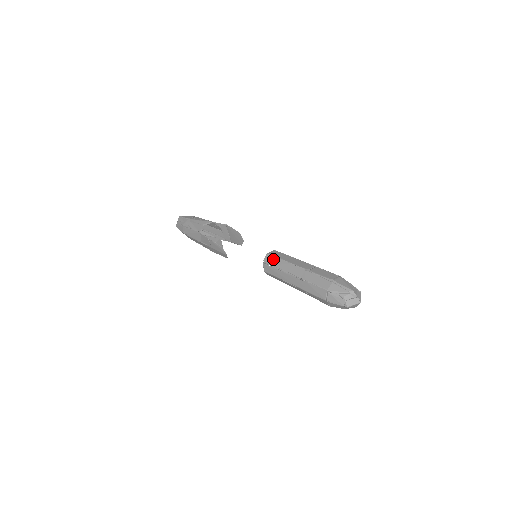
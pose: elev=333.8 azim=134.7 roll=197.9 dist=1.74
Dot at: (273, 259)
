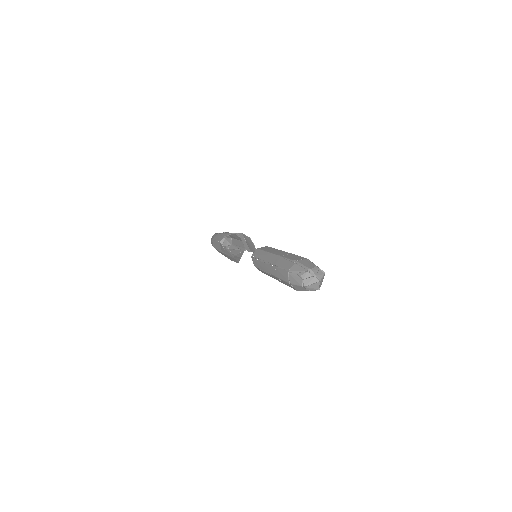
Dot at: (259, 252)
